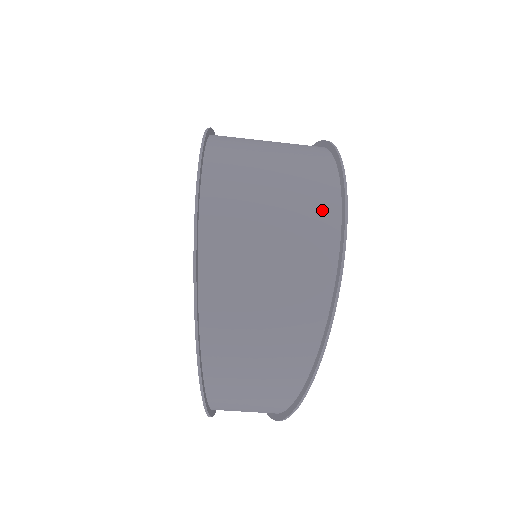
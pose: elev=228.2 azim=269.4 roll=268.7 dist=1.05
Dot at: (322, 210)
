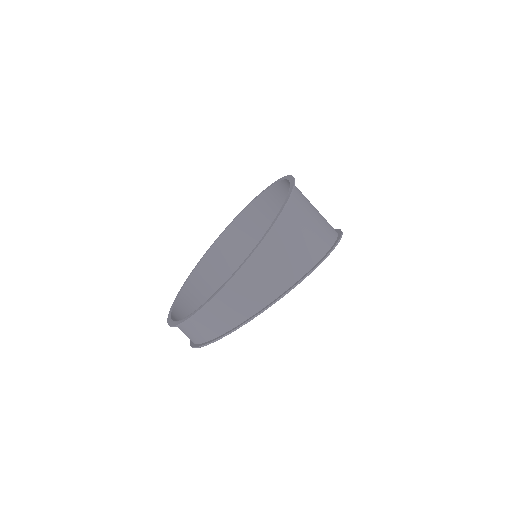
Dot at: occluded
